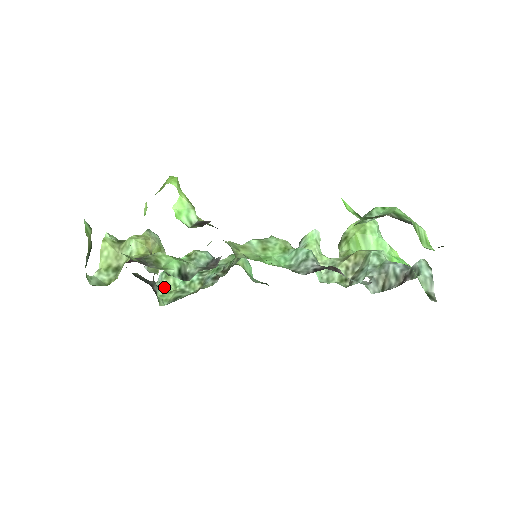
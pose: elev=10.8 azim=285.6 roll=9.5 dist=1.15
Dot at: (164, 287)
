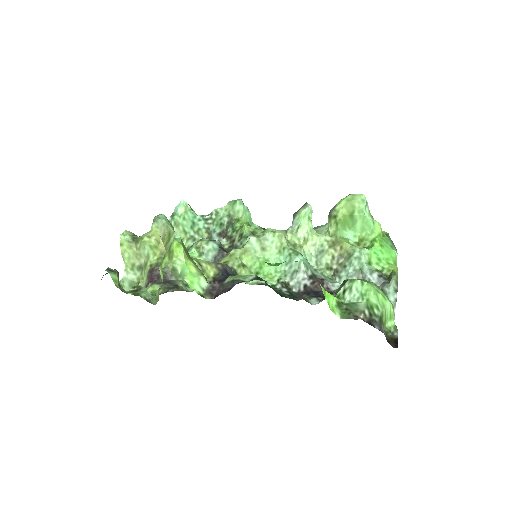
Dot at: (176, 236)
